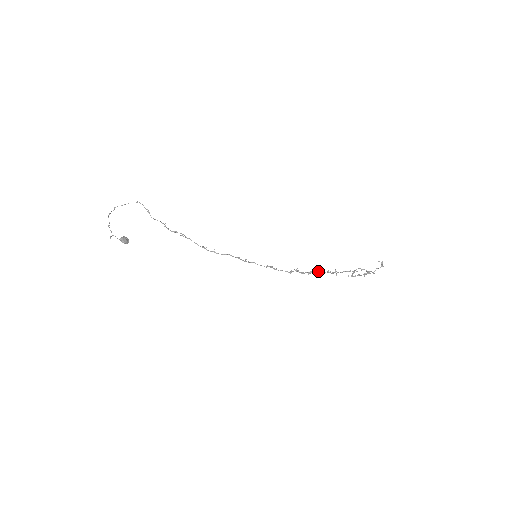
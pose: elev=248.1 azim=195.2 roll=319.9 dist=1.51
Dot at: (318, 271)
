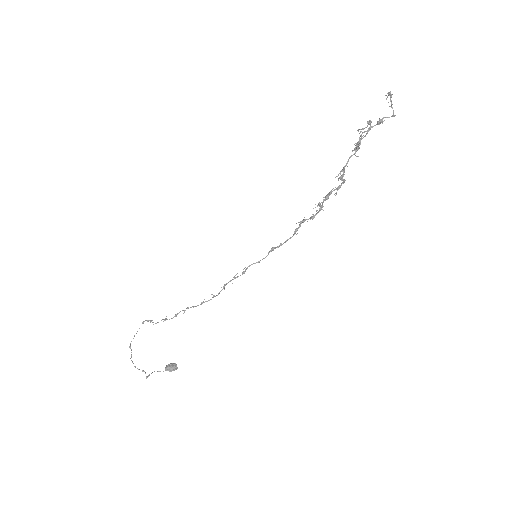
Dot at: (328, 195)
